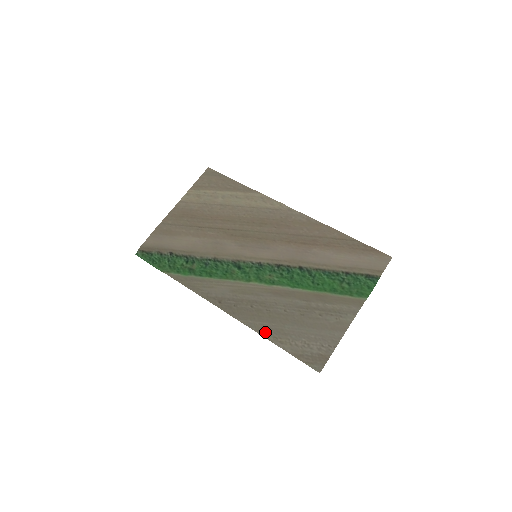
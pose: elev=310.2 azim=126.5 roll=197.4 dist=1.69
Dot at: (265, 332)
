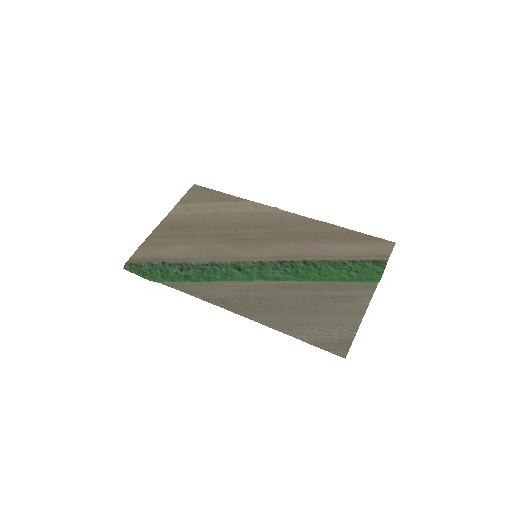
Dot at: (278, 326)
